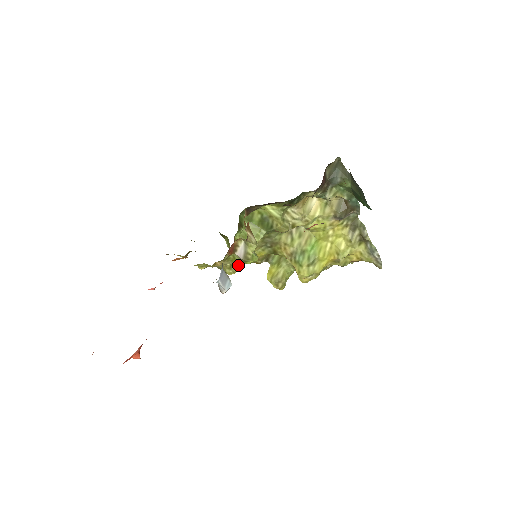
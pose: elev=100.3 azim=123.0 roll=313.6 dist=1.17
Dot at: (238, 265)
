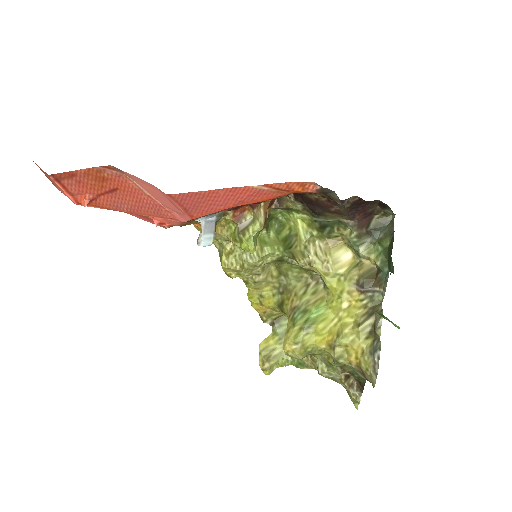
Dot at: (236, 261)
